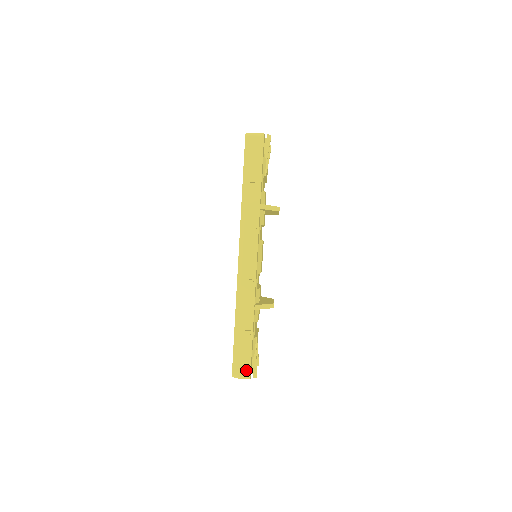
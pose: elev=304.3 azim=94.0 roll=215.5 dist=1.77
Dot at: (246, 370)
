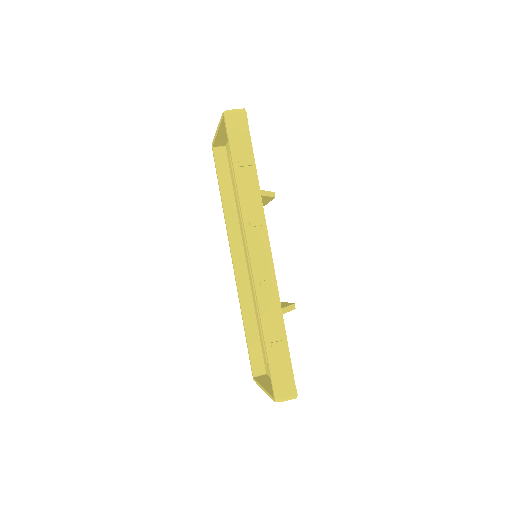
Dot at: (290, 388)
